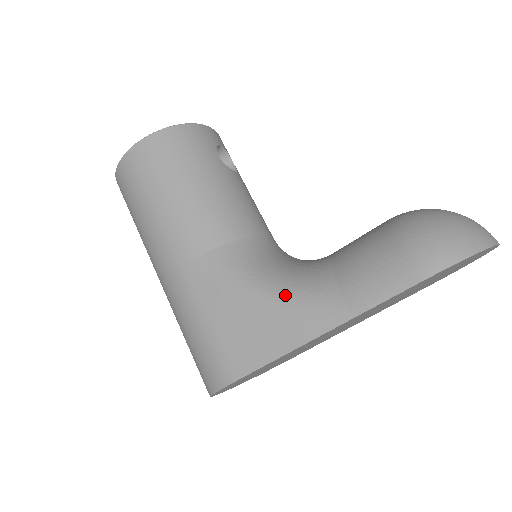
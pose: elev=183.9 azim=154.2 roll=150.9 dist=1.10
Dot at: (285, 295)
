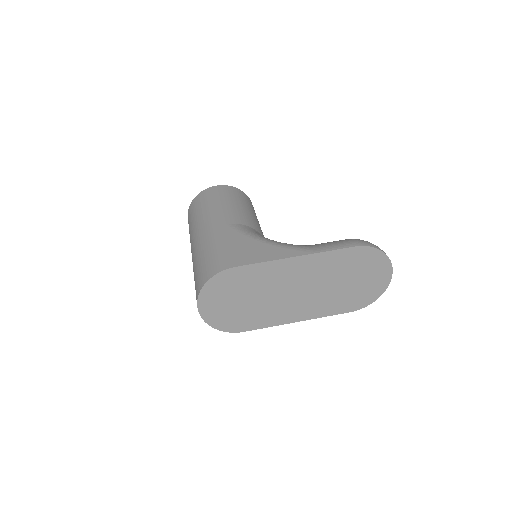
Dot at: (280, 243)
